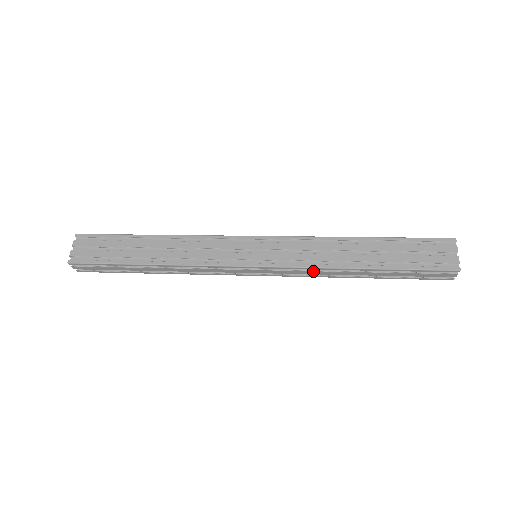
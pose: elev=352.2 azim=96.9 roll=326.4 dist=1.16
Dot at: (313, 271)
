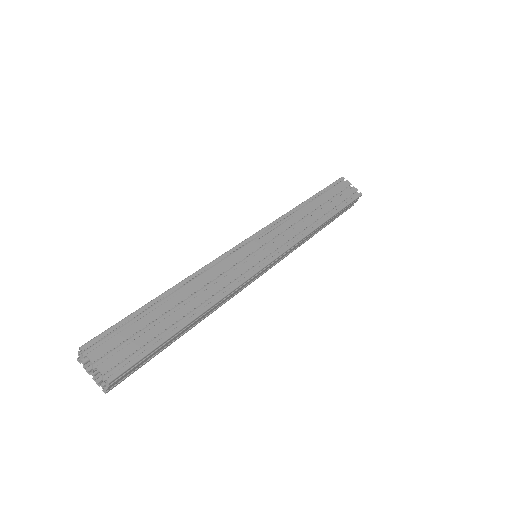
Dot at: (301, 242)
